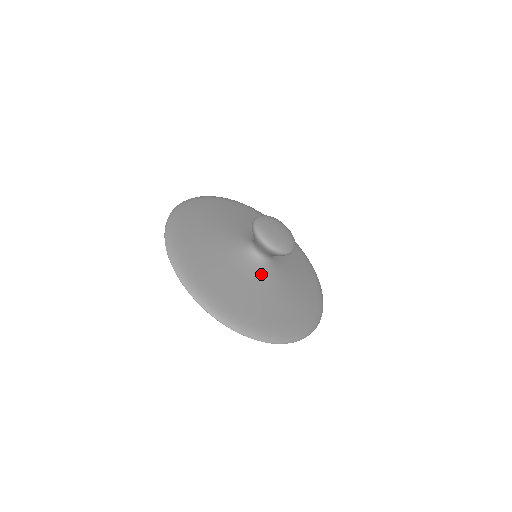
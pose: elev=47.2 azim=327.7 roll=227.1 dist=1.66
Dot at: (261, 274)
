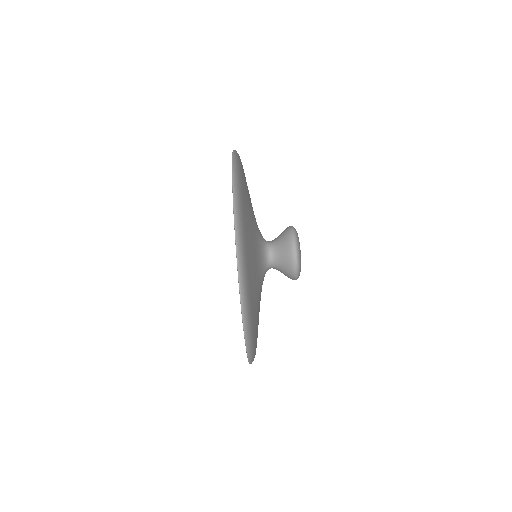
Dot at: (262, 279)
